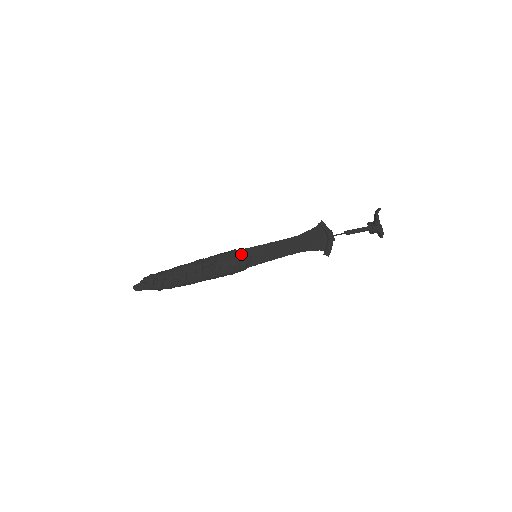
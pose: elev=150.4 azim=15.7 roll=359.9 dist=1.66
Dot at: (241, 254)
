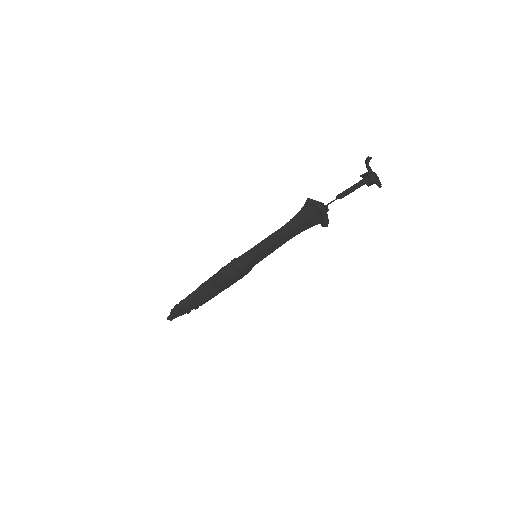
Dot at: (241, 262)
